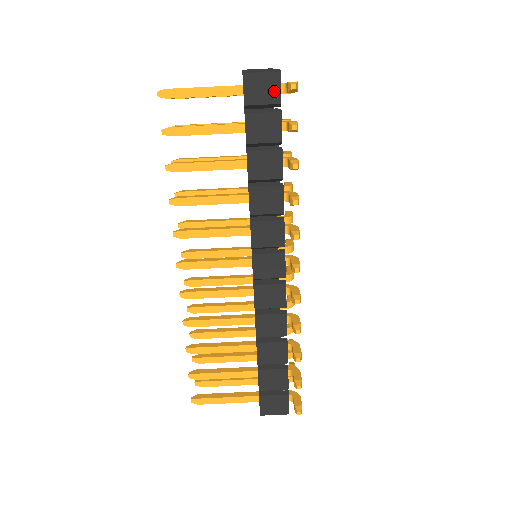
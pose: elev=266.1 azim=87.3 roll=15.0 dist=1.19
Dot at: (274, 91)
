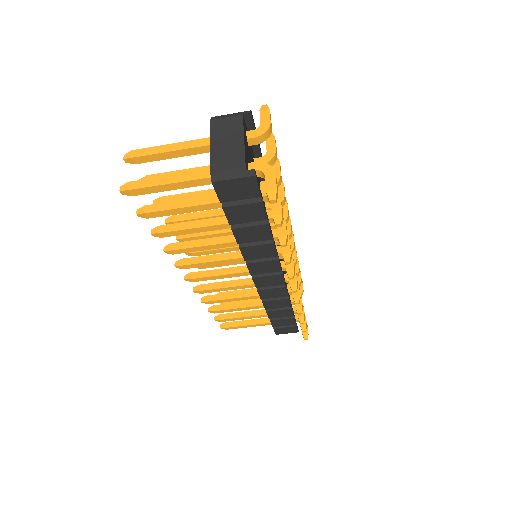
Dot at: (251, 190)
